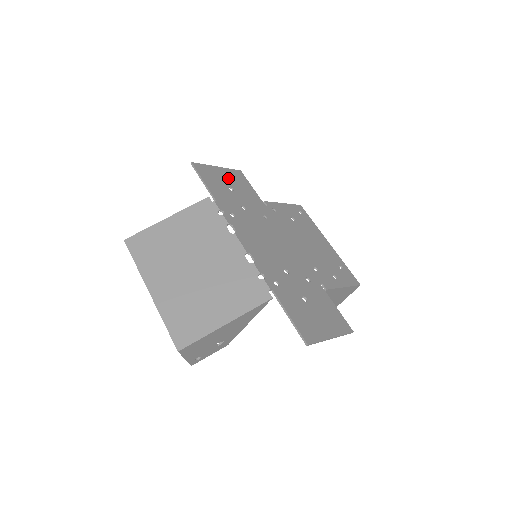
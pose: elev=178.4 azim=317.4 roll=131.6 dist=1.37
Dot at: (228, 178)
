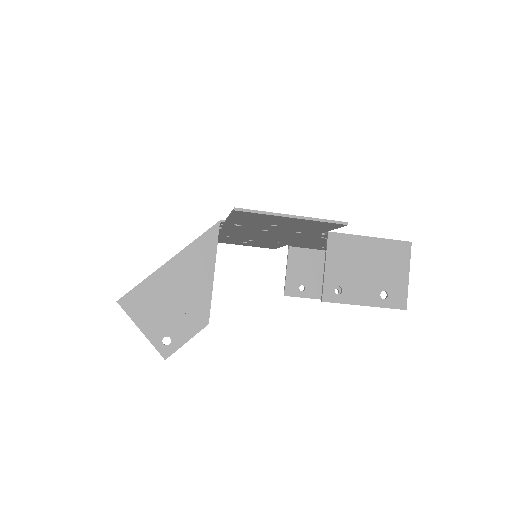
Dot at: occluded
